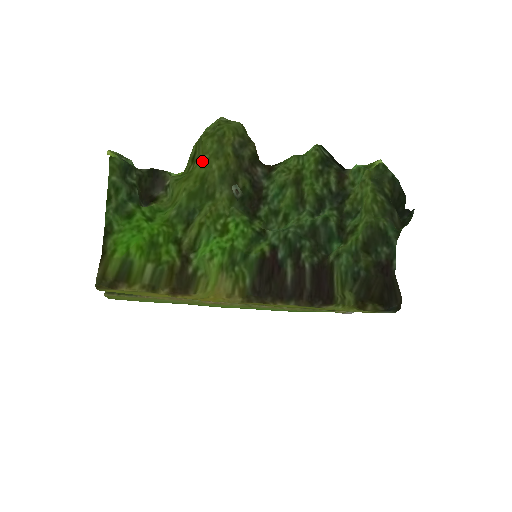
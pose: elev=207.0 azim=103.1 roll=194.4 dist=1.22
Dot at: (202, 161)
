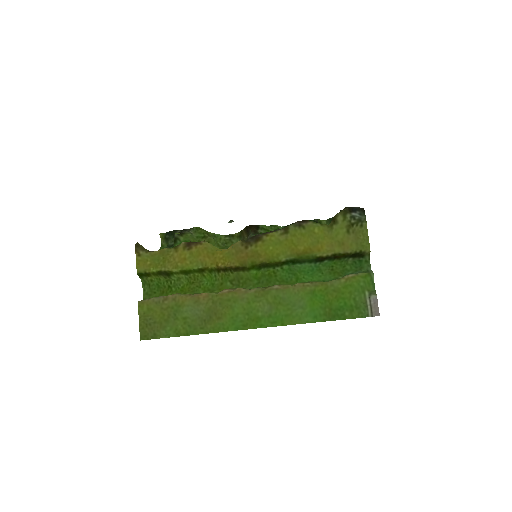
Dot at: occluded
